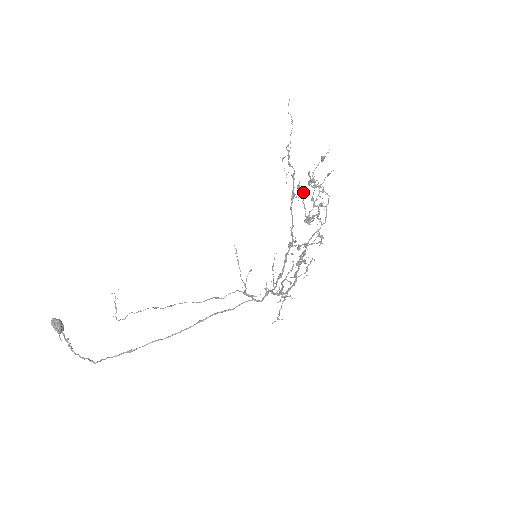
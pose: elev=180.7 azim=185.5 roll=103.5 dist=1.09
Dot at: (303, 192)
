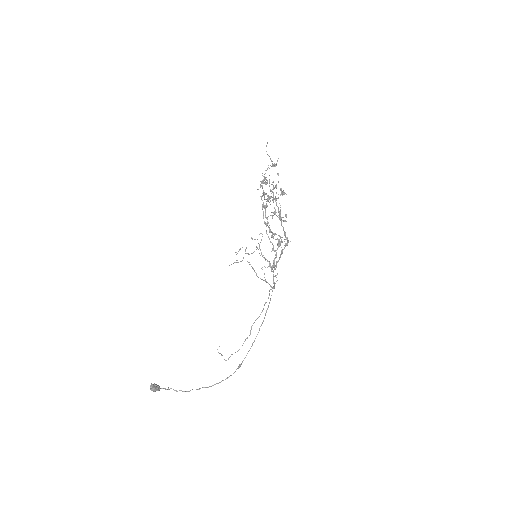
Dot at: (265, 194)
